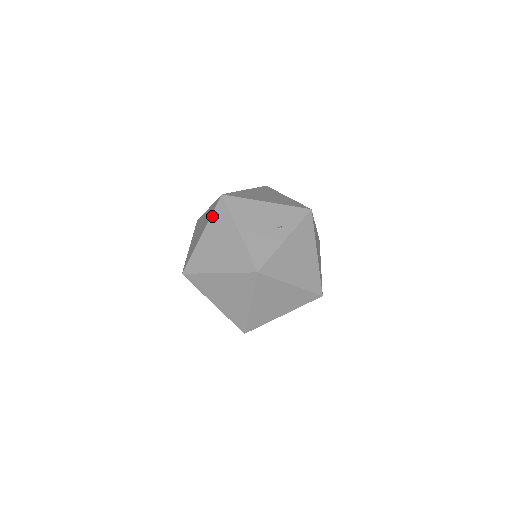
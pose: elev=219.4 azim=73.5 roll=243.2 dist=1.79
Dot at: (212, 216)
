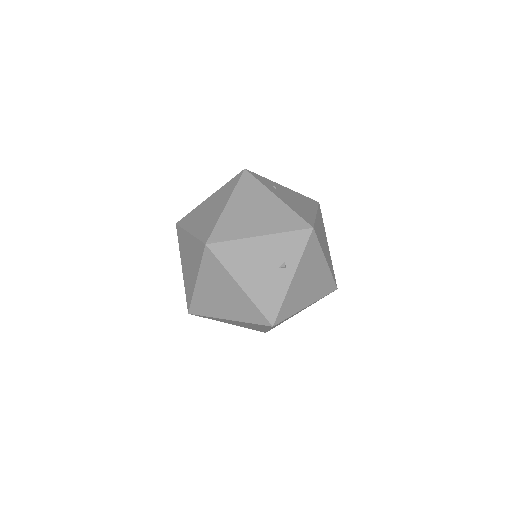
Dot at: (202, 266)
